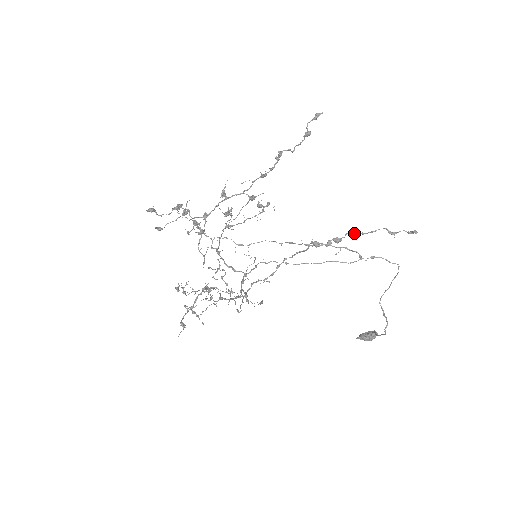
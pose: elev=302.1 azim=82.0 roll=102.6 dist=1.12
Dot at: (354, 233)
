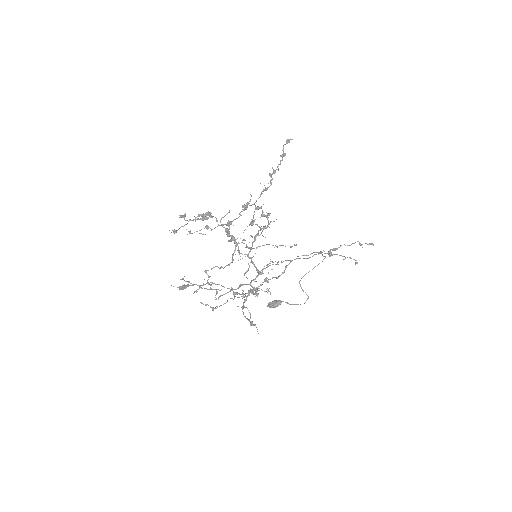
Dot at: occluded
